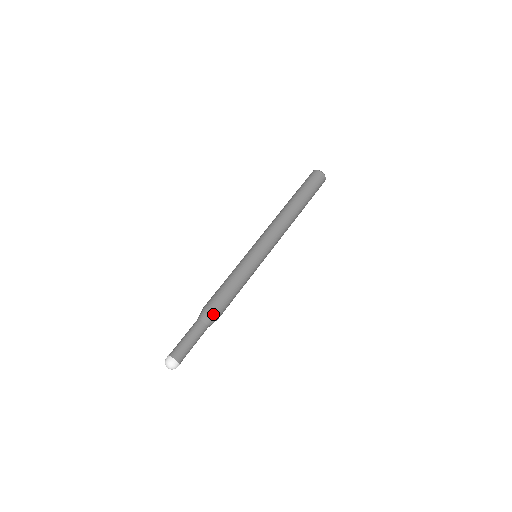
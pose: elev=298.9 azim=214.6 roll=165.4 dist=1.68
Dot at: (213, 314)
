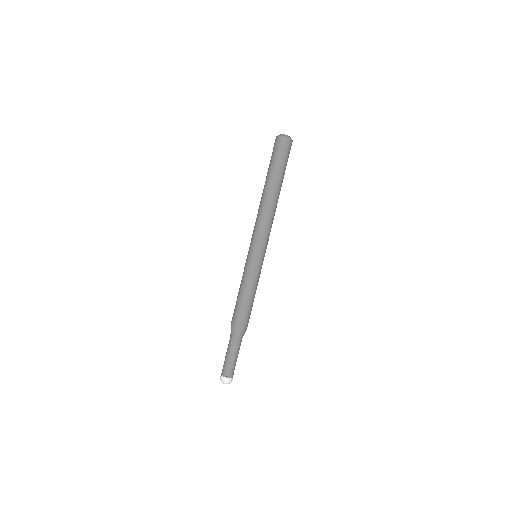
Dot at: (243, 329)
